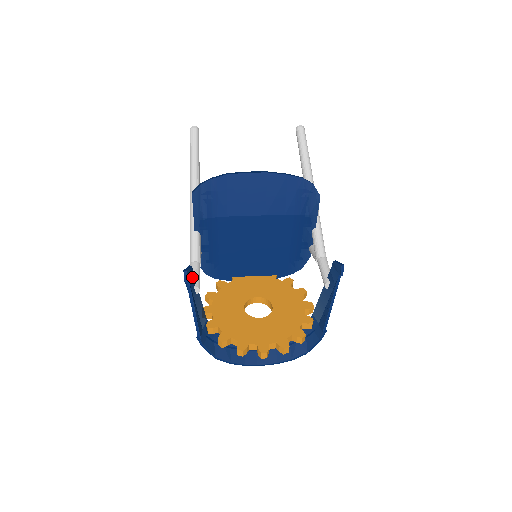
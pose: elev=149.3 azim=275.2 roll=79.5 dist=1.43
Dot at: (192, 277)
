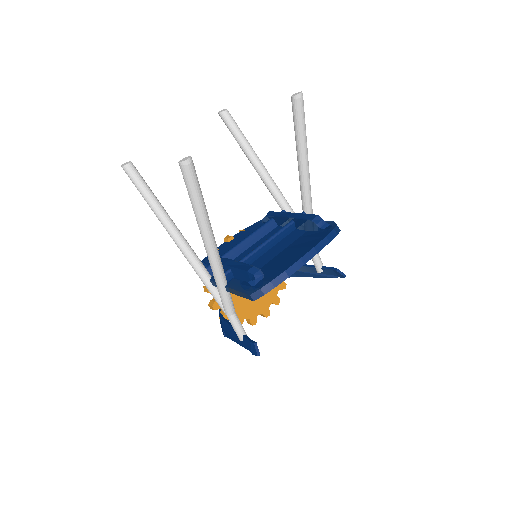
Dot at: occluded
